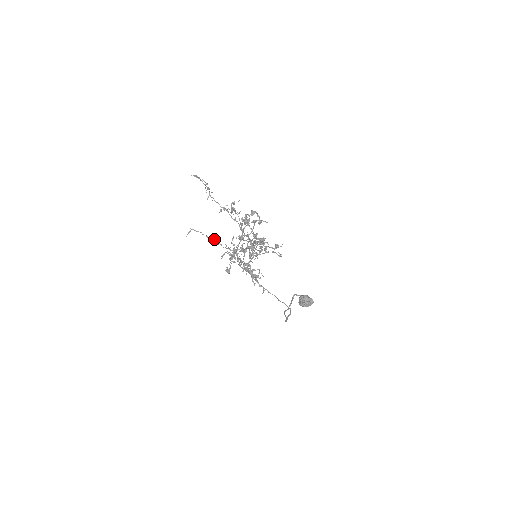
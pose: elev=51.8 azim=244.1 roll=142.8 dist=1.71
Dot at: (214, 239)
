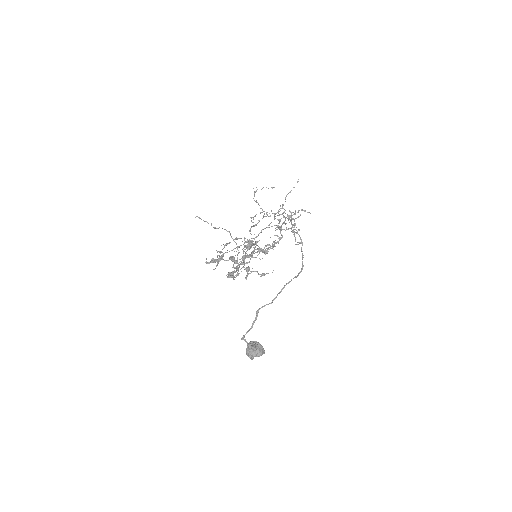
Dot at: (225, 229)
